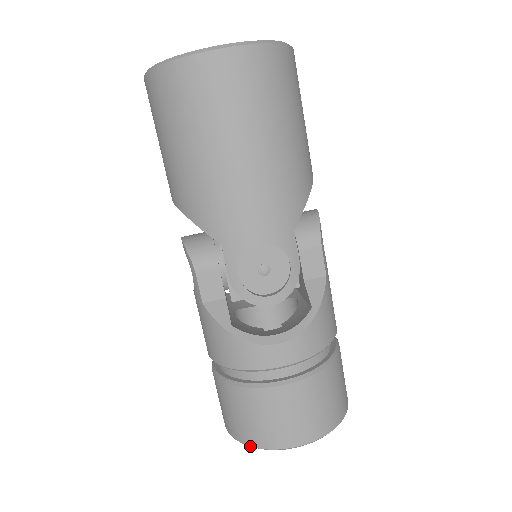
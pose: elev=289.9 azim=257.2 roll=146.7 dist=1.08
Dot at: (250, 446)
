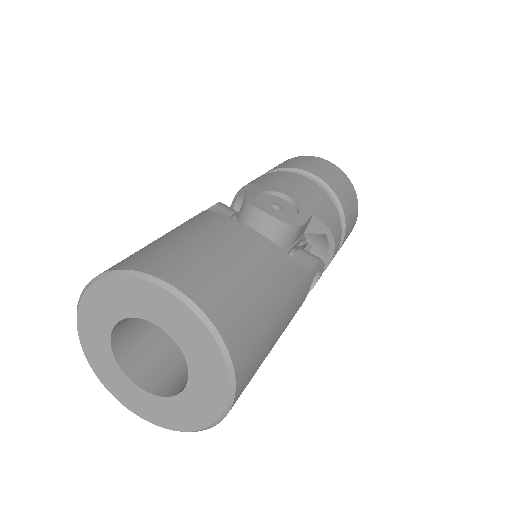
Dot at: occluded
